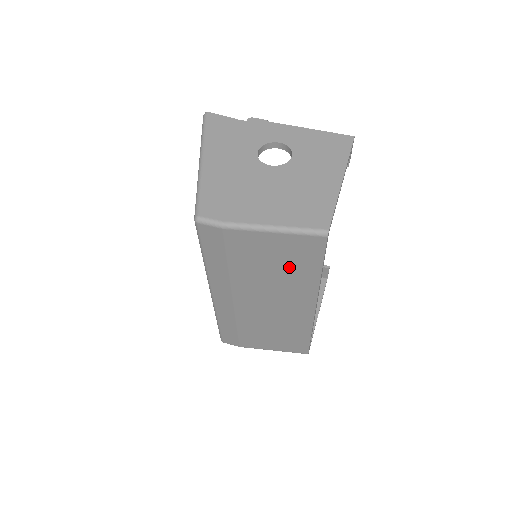
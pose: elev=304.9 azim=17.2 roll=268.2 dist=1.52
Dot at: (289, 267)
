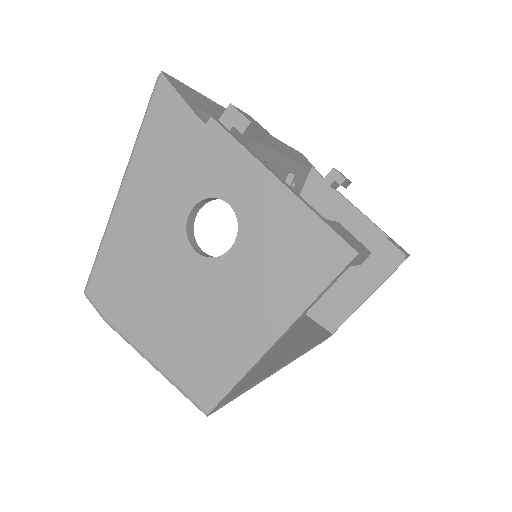
Dot at: occluded
